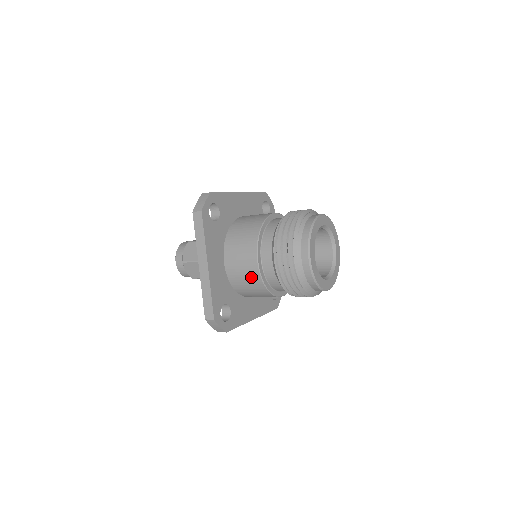
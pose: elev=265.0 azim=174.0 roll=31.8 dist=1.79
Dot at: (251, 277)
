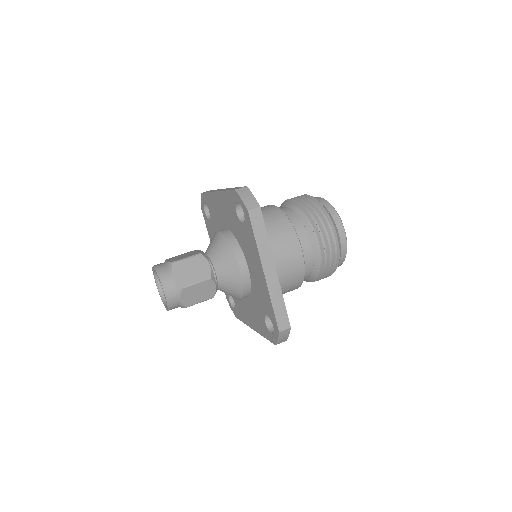
Dot at: (294, 272)
